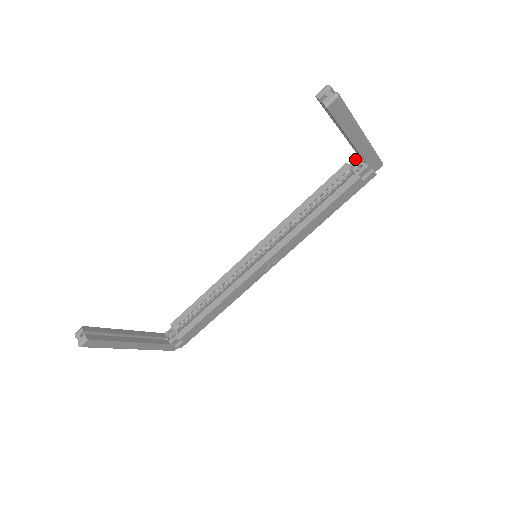
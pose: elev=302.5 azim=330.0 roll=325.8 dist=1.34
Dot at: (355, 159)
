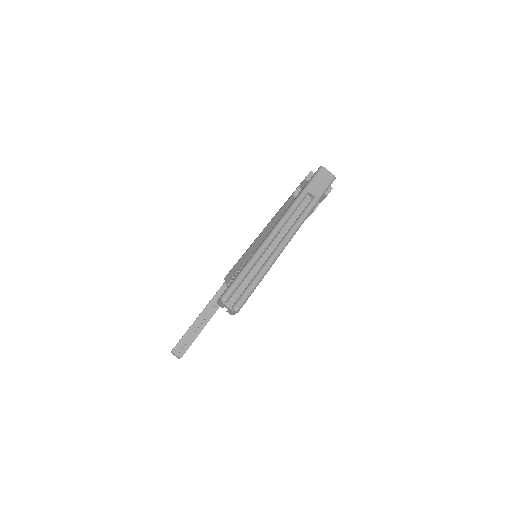
Dot at: occluded
